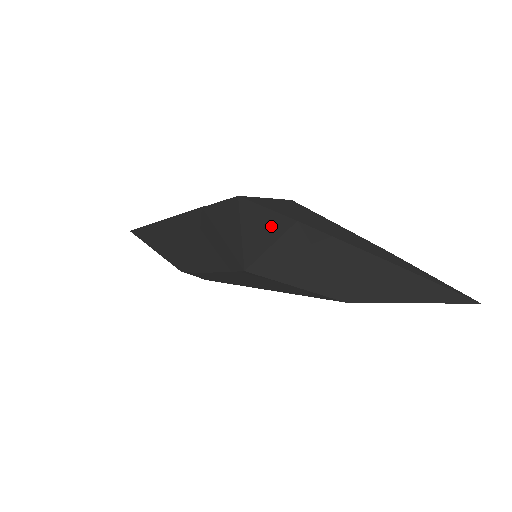
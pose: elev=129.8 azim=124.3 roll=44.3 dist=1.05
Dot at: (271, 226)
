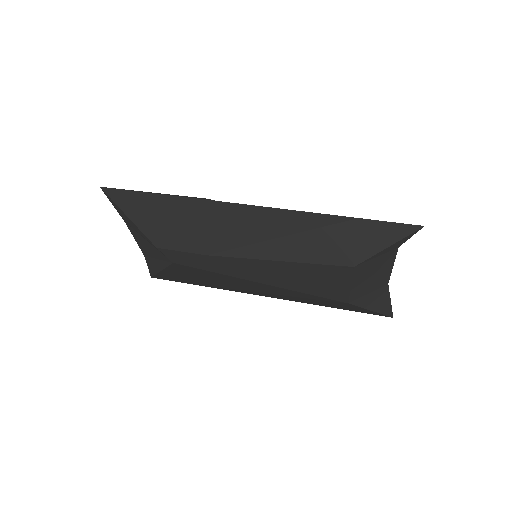
Dot at: (396, 246)
